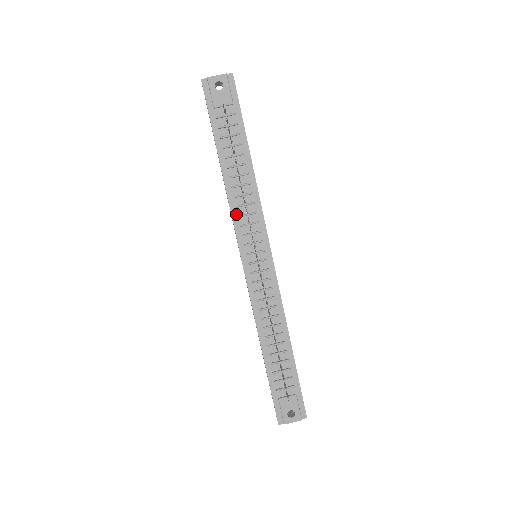
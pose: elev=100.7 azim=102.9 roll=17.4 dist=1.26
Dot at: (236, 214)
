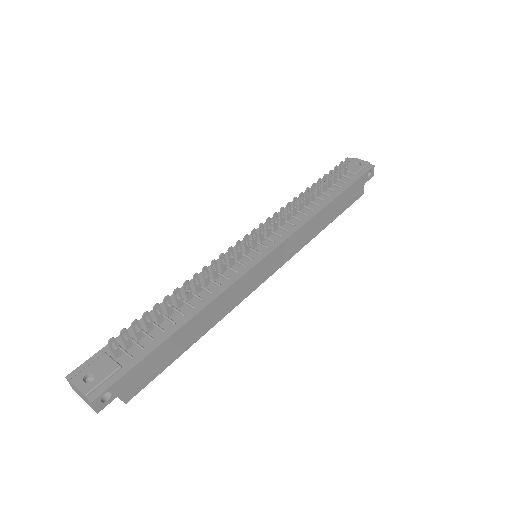
Dot at: (279, 217)
